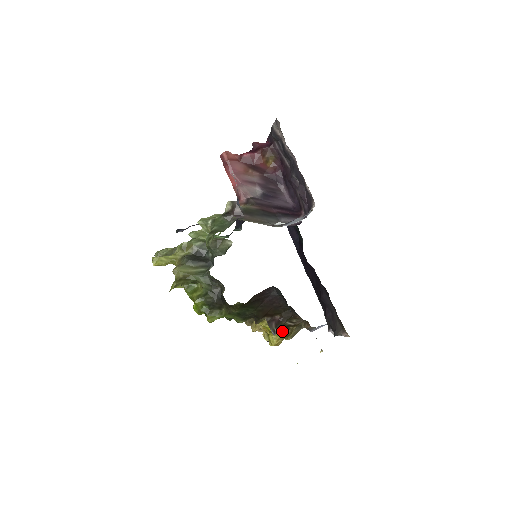
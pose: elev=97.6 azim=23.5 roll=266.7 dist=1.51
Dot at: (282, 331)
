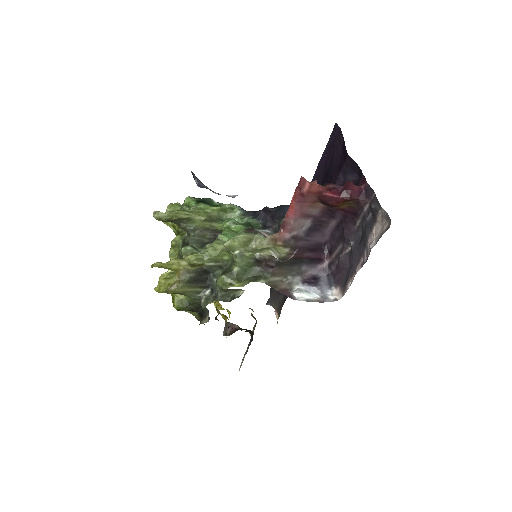
Dot at: occluded
